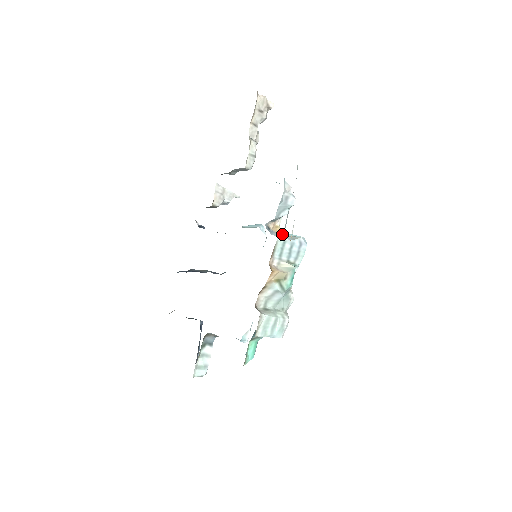
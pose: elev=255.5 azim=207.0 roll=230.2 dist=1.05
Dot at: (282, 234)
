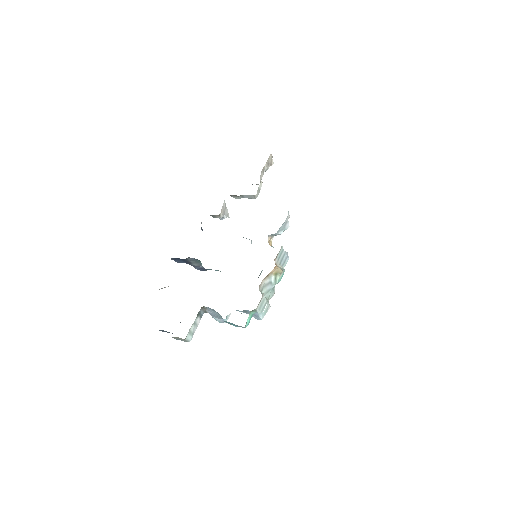
Dot at: (273, 247)
